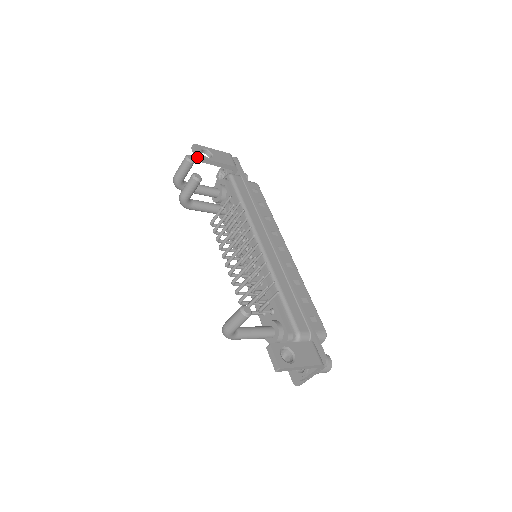
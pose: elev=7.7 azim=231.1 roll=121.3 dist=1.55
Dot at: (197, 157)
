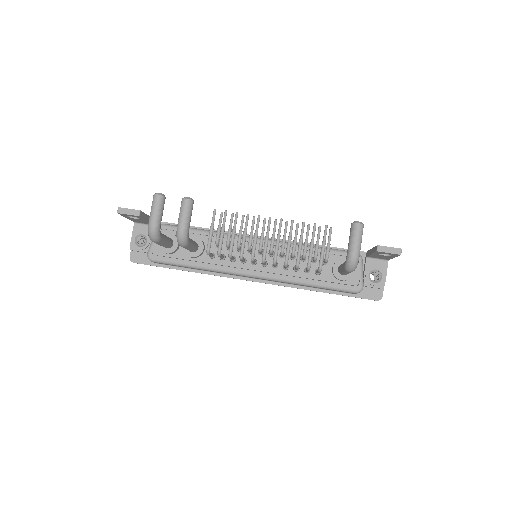
Dot at: (138, 212)
